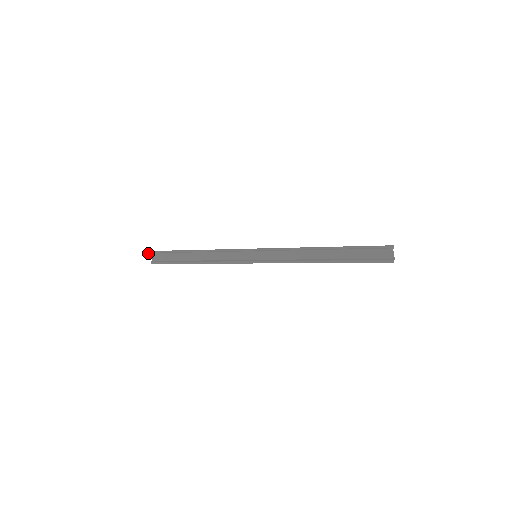
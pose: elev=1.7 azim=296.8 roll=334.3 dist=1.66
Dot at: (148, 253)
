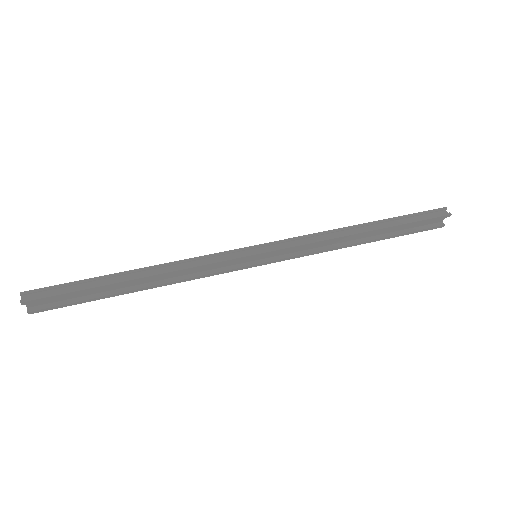
Dot at: (21, 302)
